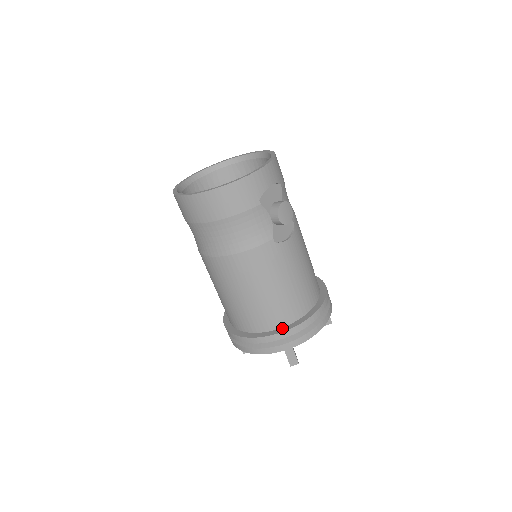
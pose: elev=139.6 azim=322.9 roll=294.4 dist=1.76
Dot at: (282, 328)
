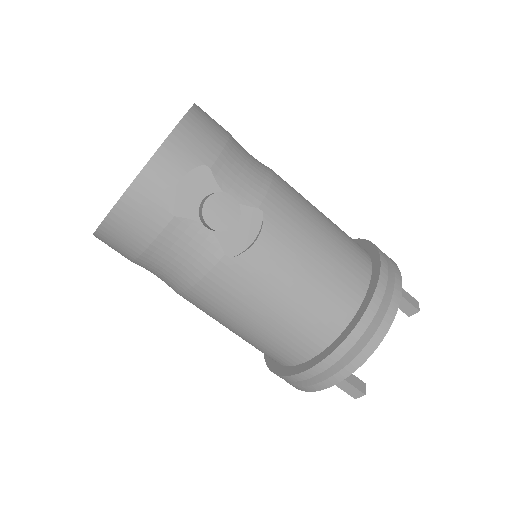
Dot at: (311, 360)
